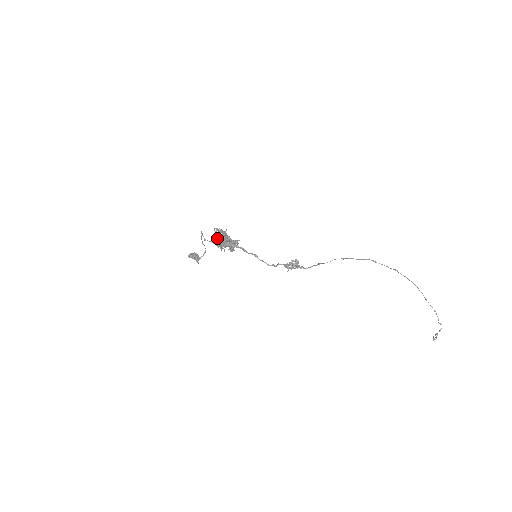
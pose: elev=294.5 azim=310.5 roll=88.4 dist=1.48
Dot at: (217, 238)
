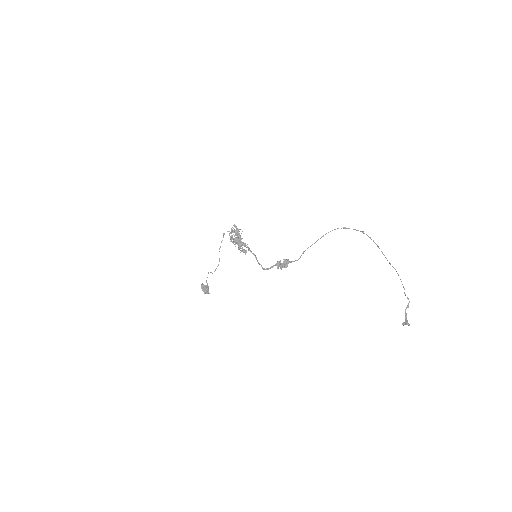
Dot at: (233, 230)
